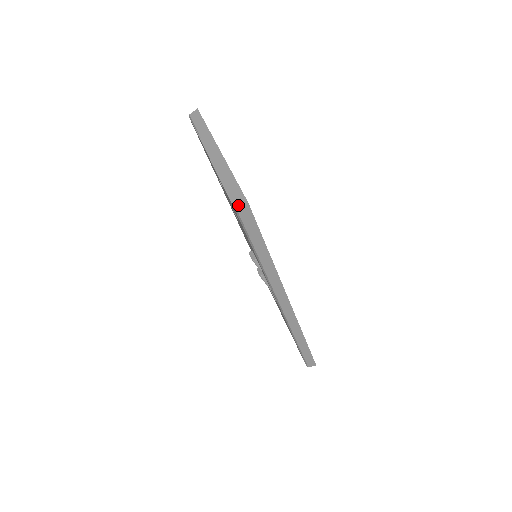
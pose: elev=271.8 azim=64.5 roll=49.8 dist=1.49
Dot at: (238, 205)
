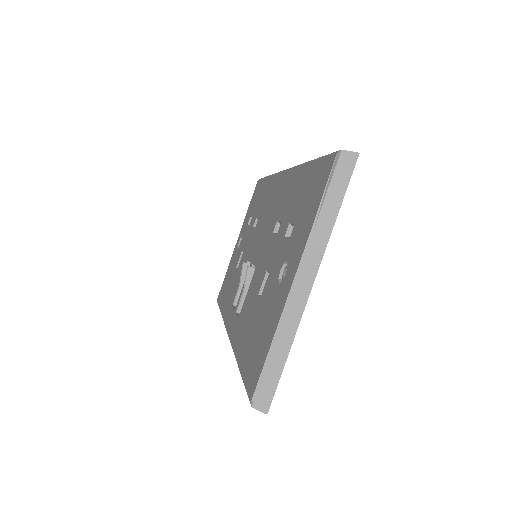
Dot at: (257, 405)
